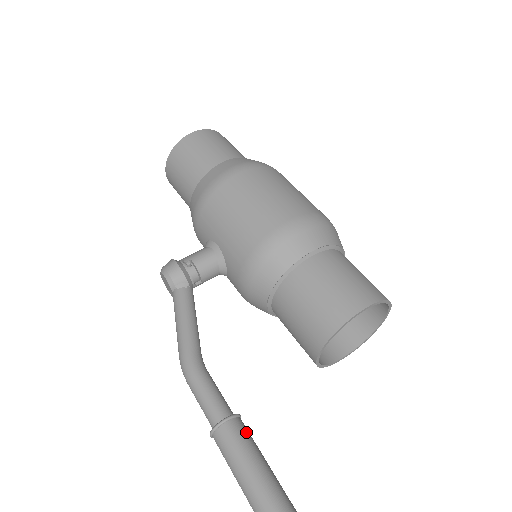
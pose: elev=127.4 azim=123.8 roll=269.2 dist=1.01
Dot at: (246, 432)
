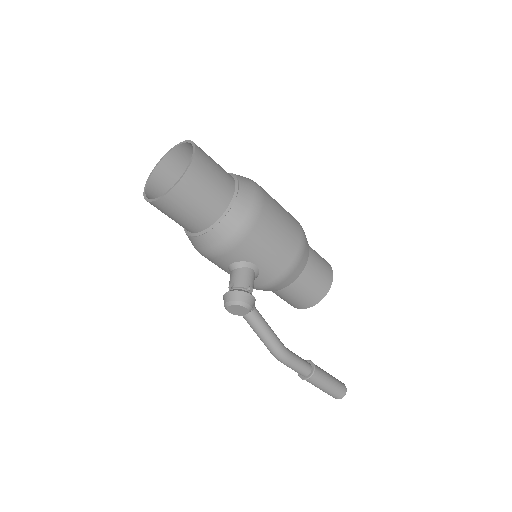
Dot at: (317, 366)
